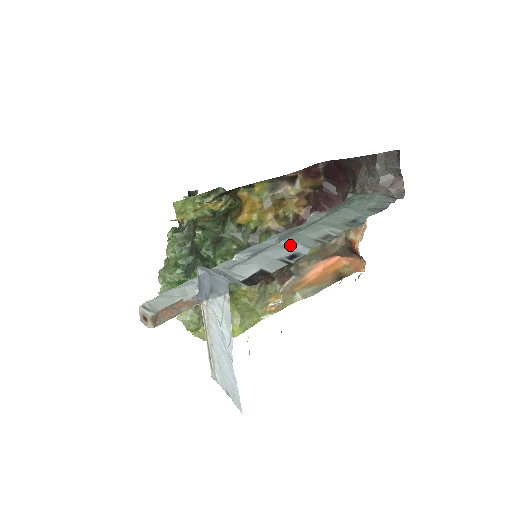
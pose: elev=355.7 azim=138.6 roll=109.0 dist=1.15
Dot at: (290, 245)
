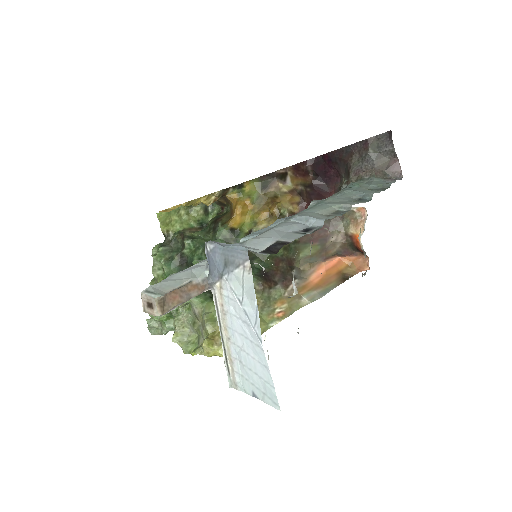
Dot at: (301, 221)
